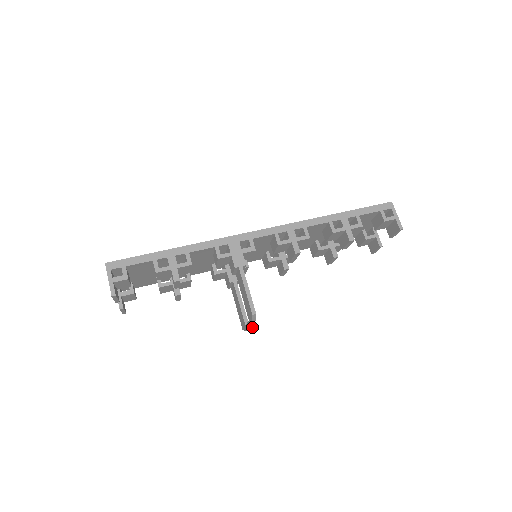
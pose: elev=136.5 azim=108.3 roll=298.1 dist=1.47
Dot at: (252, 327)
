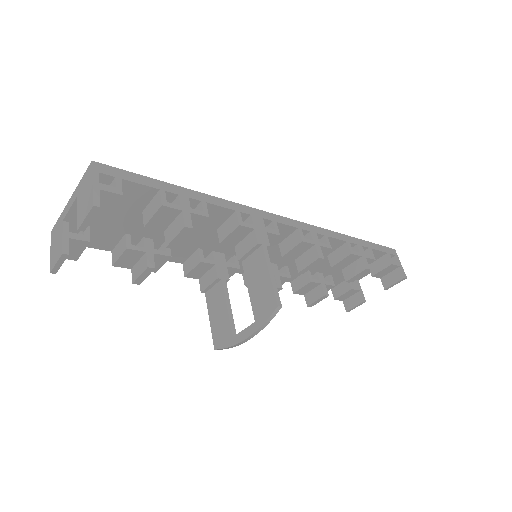
Dot at: (254, 334)
